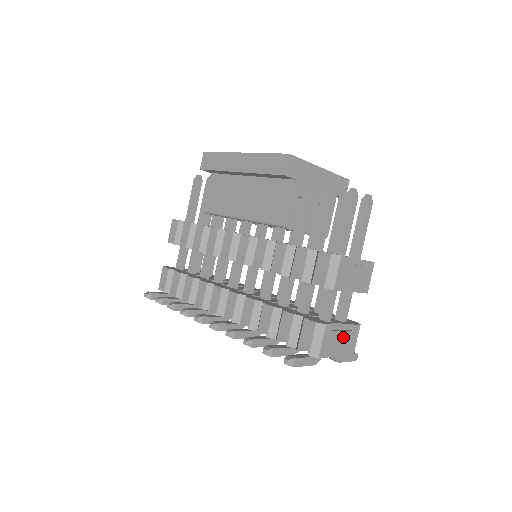
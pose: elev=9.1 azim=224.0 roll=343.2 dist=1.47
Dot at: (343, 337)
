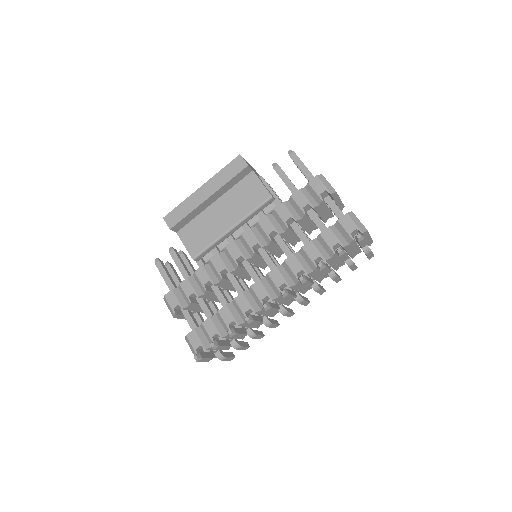
Dot at: occluded
